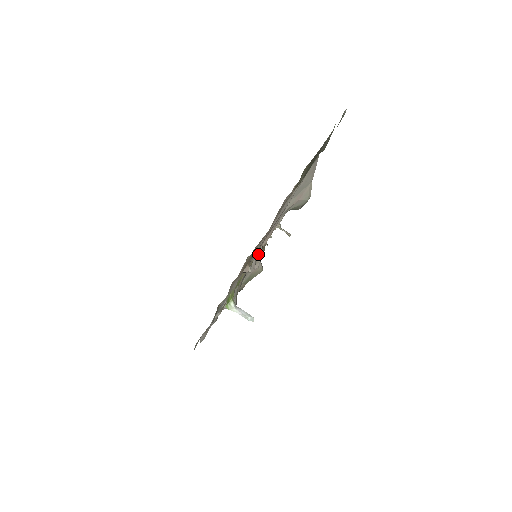
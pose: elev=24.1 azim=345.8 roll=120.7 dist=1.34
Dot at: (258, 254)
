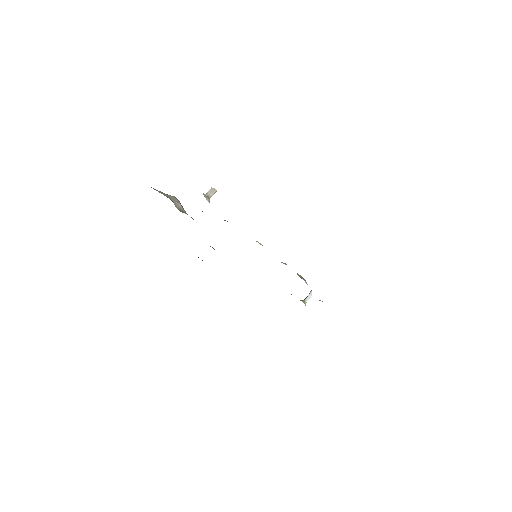
Dot at: (173, 202)
